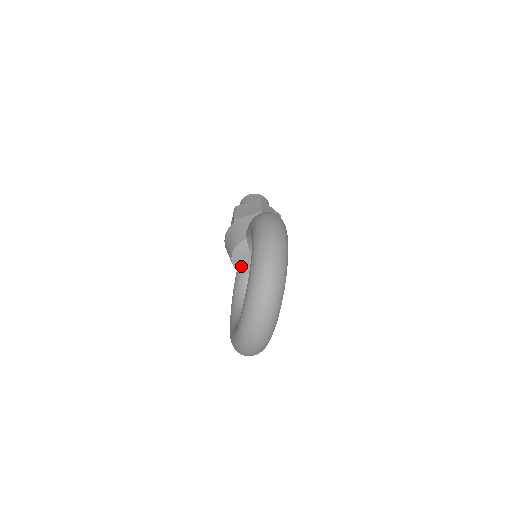
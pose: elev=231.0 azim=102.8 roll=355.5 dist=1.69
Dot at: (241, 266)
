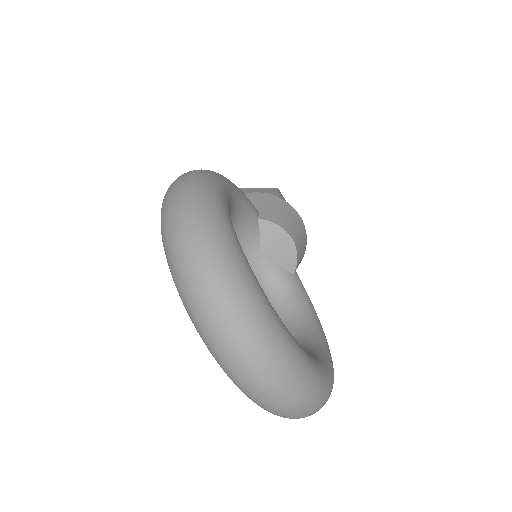
Dot at: occluded
